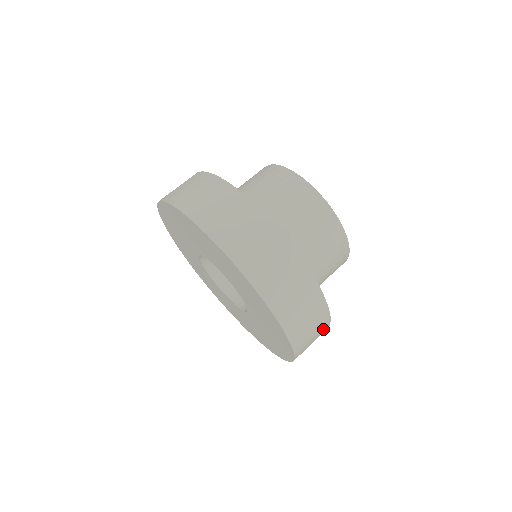
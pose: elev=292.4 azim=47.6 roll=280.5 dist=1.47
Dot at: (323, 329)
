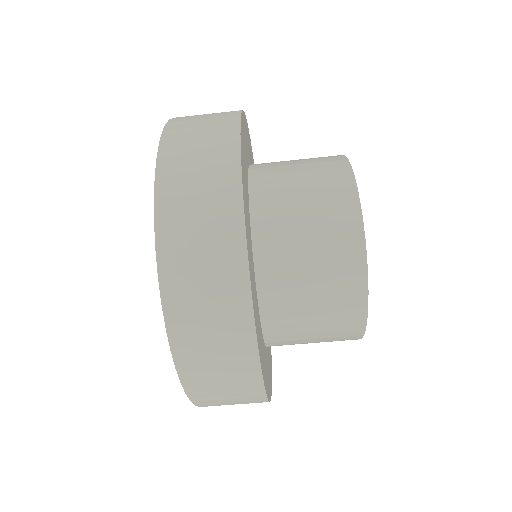
Dot at: occluded
